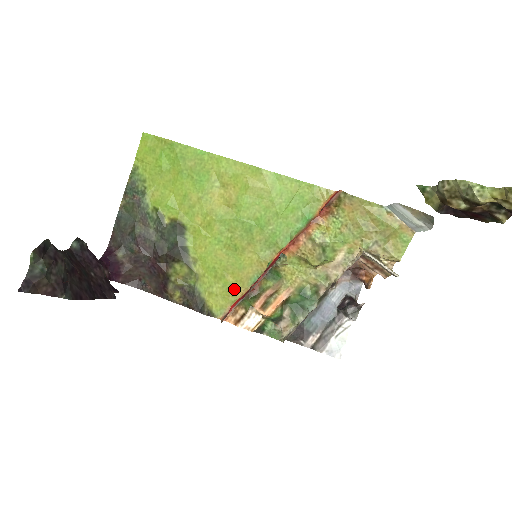
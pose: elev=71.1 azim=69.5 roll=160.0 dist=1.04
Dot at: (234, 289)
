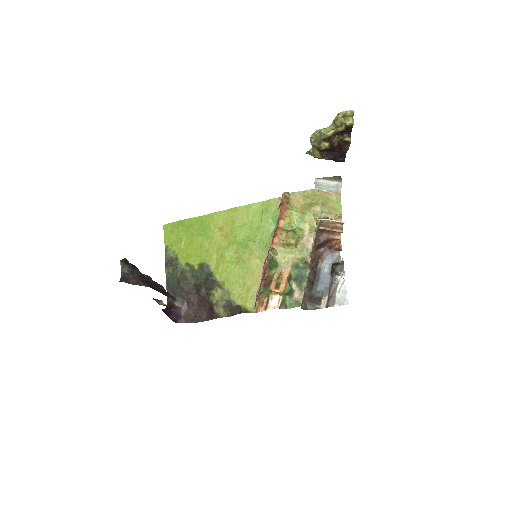
Dot at: (255, 288)
